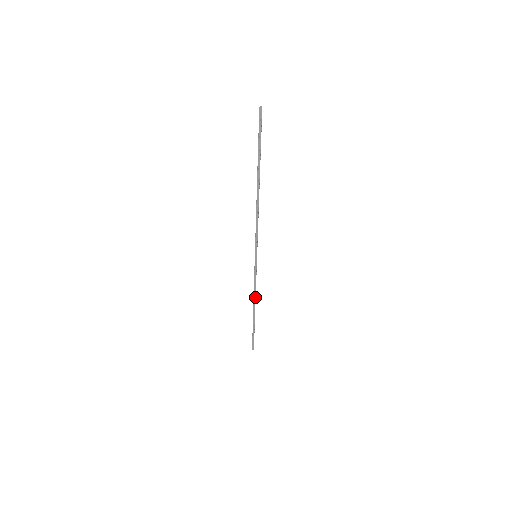
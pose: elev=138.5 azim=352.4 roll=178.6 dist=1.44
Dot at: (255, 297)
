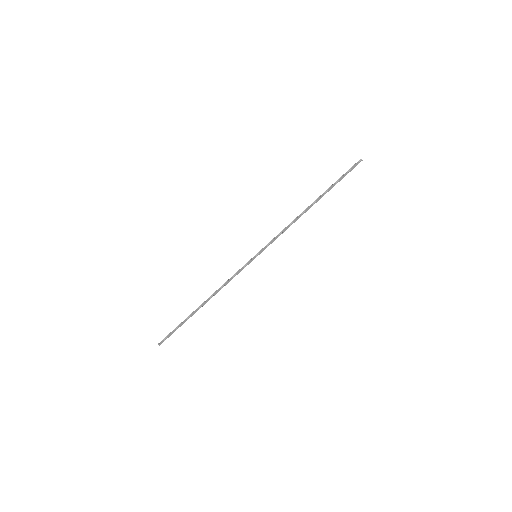
Dot at: occluded
